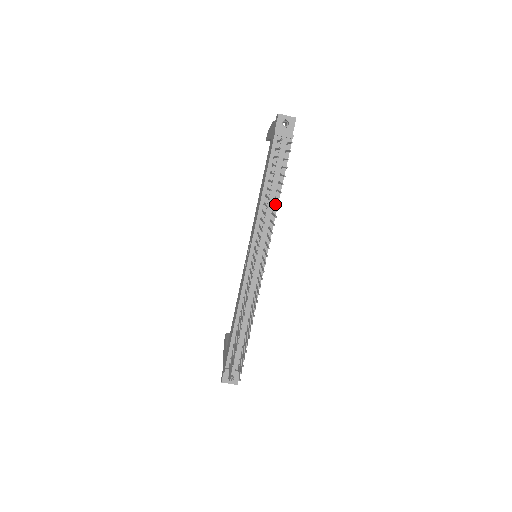
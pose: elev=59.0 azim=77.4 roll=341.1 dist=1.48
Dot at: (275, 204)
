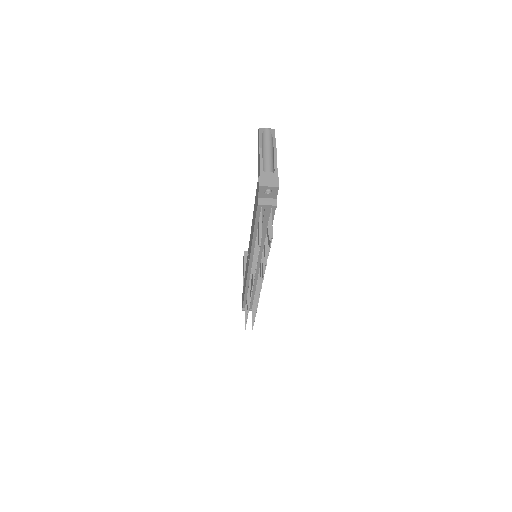
Dot at: occluded
